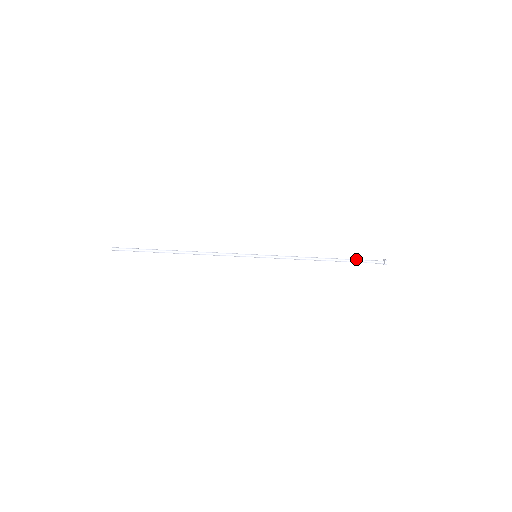
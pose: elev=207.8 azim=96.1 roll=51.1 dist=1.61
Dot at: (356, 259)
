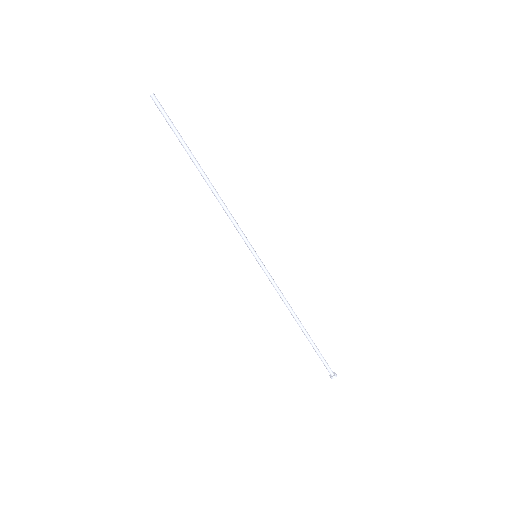
Dot at: (317, 349)
